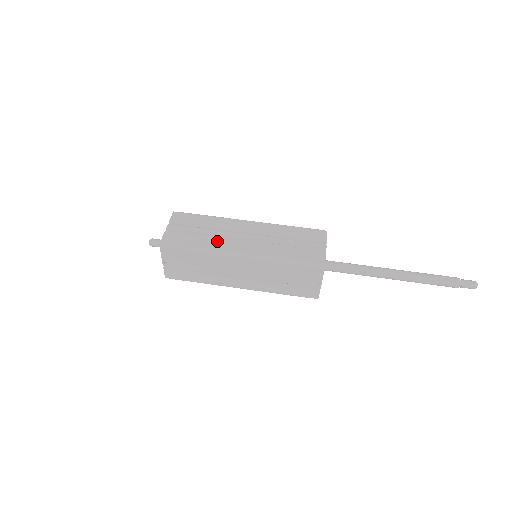
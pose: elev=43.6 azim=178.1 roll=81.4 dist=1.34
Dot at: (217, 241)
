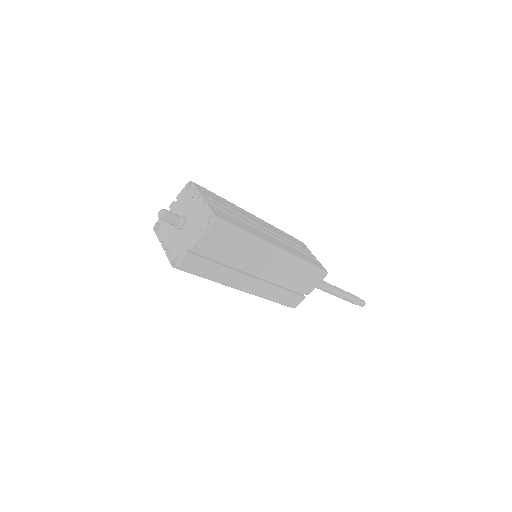
Dot at: (255, 230)
